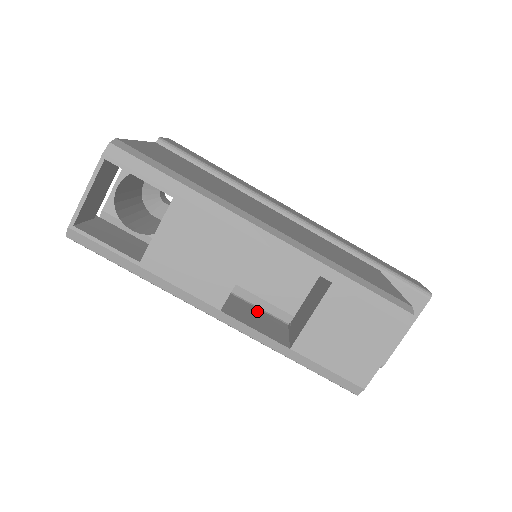
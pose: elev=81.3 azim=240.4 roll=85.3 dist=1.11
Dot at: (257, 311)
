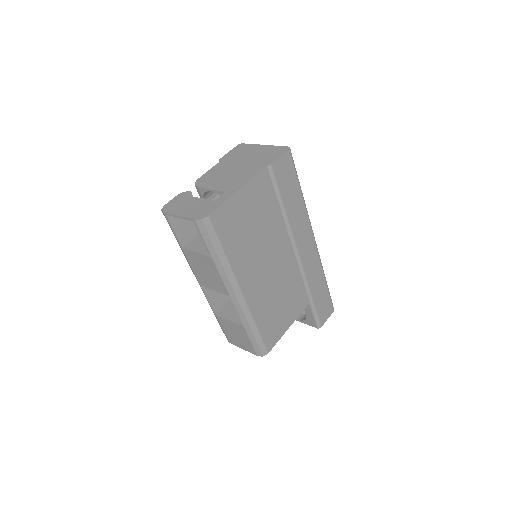
Dot at: occluded
